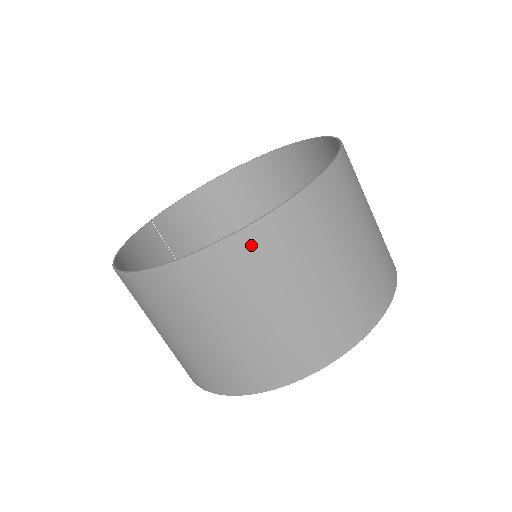
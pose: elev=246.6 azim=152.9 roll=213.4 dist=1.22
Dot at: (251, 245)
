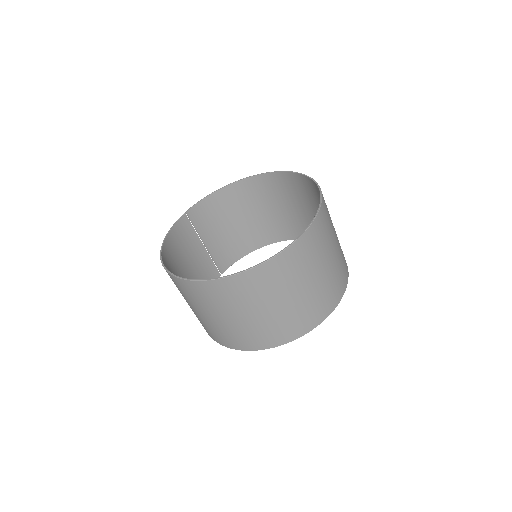
Dot at: (249, 279)
